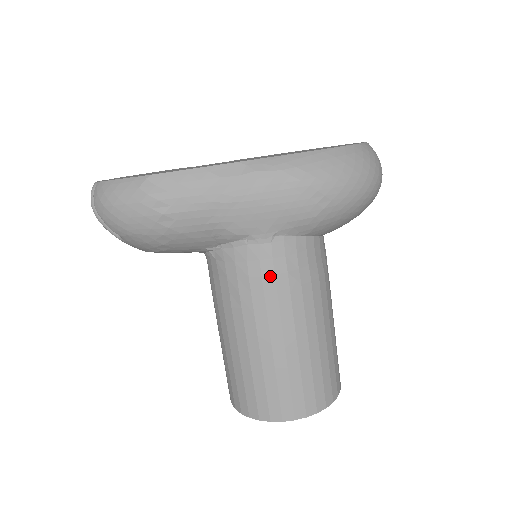
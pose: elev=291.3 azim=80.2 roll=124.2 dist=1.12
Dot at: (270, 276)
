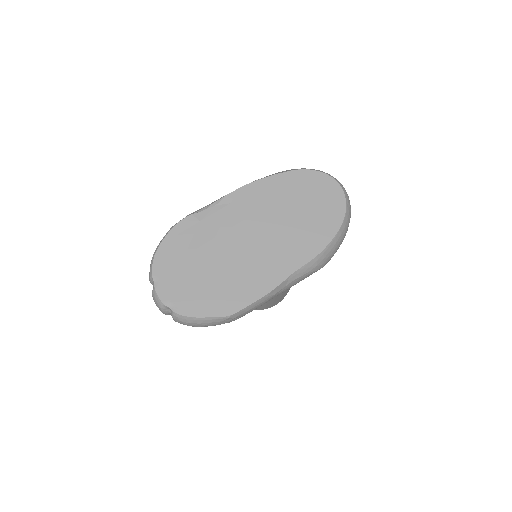
Dot at: occluded
